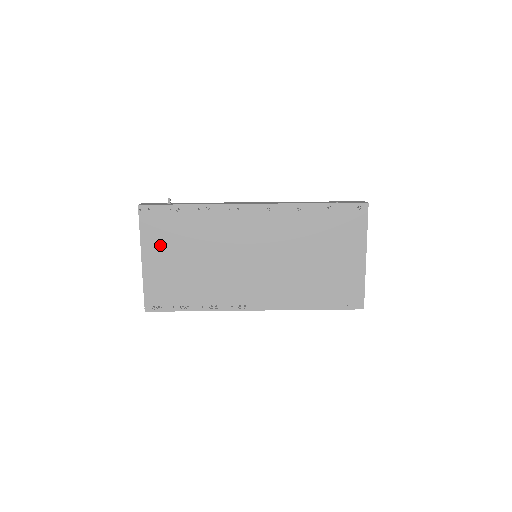
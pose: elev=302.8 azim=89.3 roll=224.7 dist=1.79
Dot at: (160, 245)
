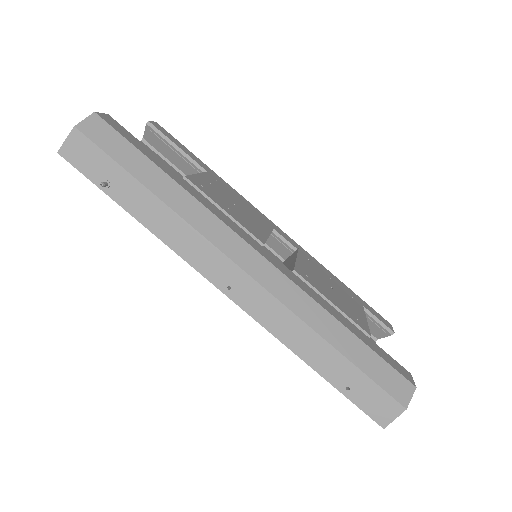
Dot at: occluded
